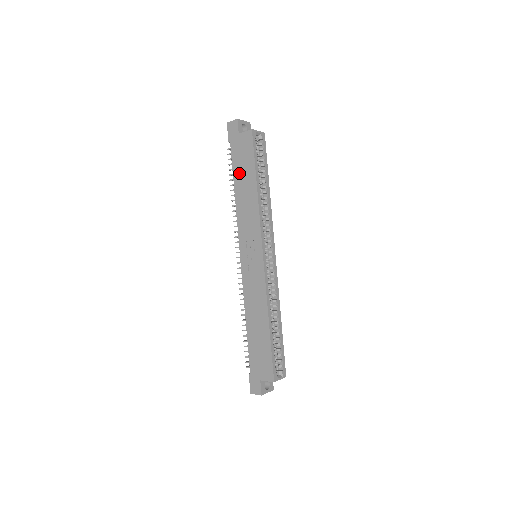
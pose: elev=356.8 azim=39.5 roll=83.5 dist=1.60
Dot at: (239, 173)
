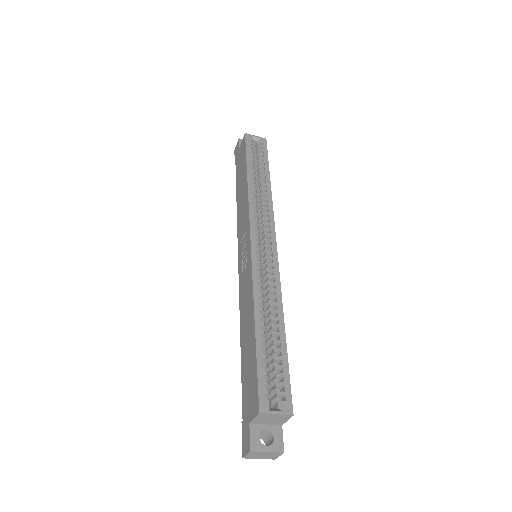
Dot at: (239, 180)
